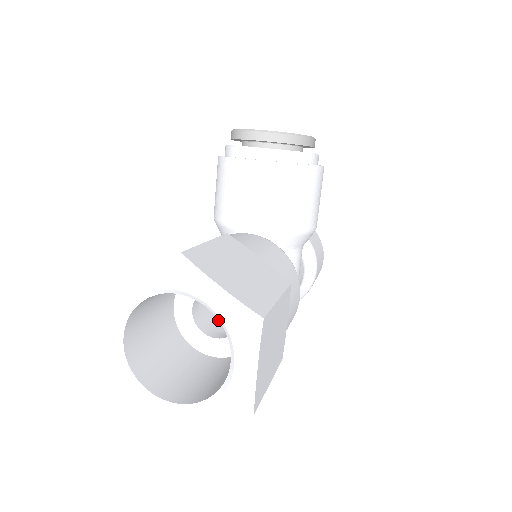
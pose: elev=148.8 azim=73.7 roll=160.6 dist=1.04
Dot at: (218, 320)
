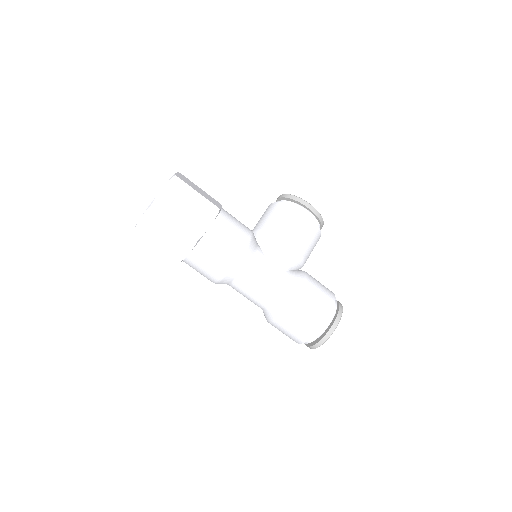
Dot at: occluded
